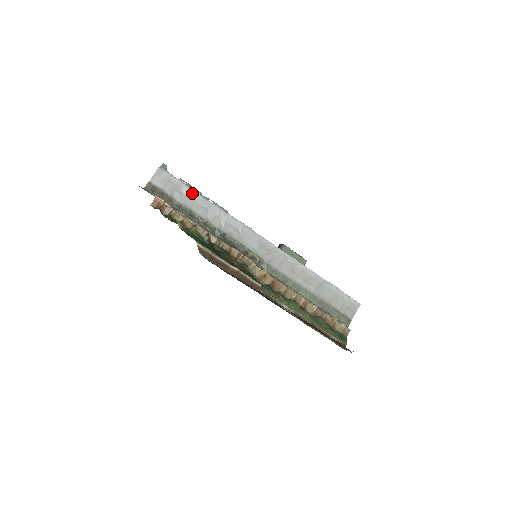
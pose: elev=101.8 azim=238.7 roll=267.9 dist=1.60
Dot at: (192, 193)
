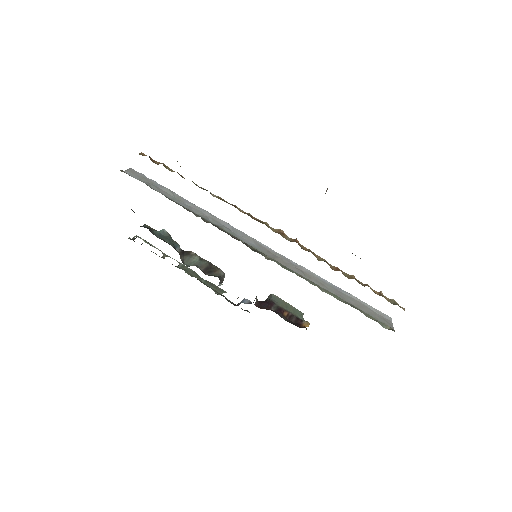
Dot at: (170, 192)
